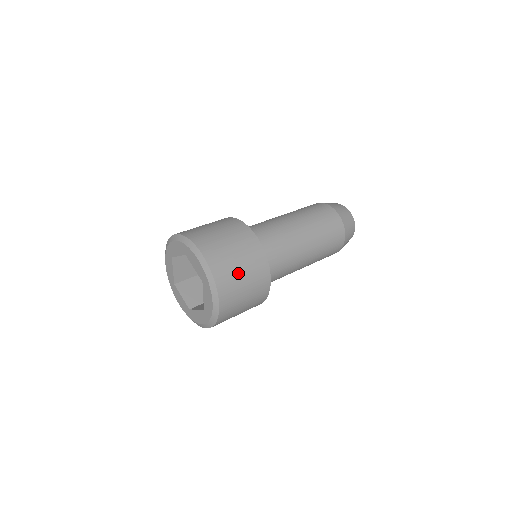
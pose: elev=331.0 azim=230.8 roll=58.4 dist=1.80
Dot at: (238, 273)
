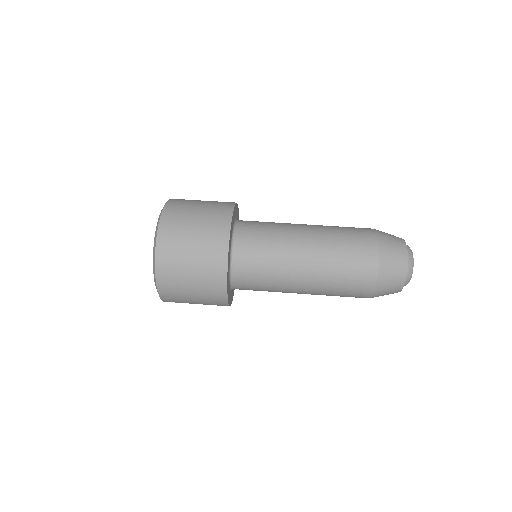
Dot at: (187, 233)
